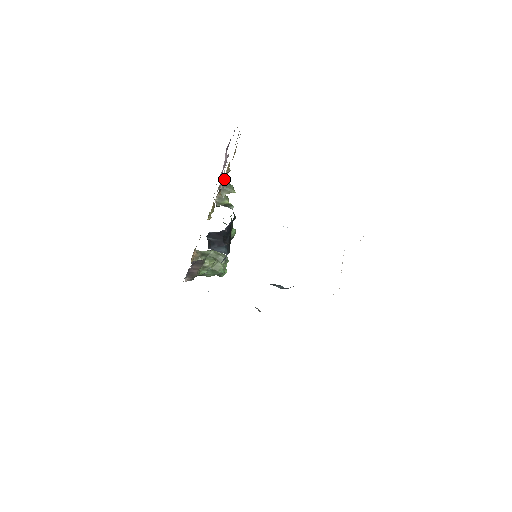
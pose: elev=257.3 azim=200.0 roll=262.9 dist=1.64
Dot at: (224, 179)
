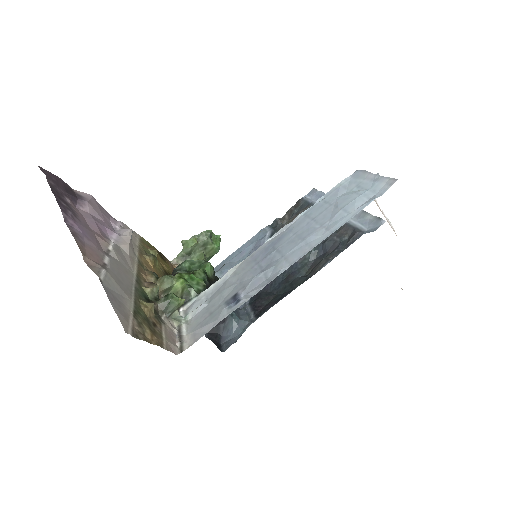
Dot at: (155, 307)
